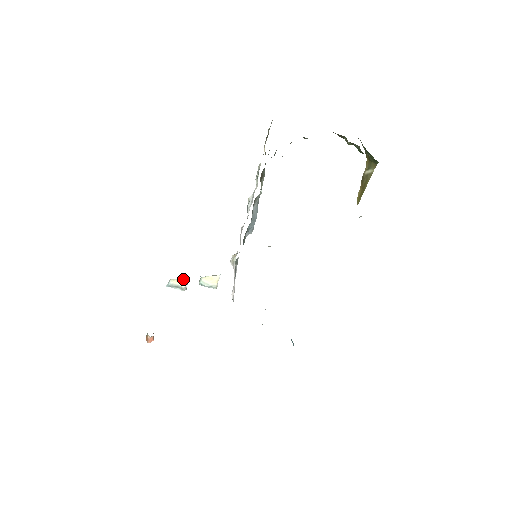
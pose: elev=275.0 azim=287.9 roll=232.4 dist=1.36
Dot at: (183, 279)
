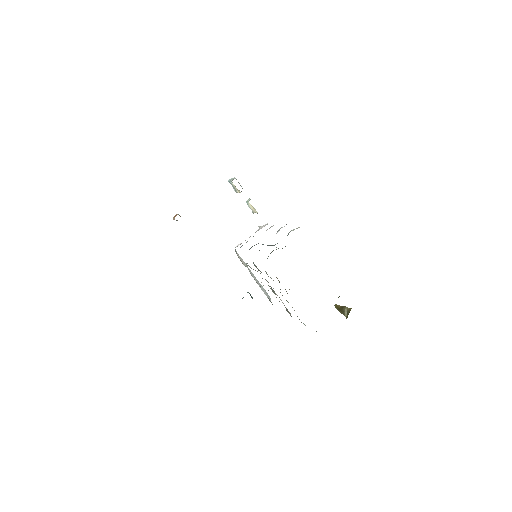
Dot at: (239, 190)
